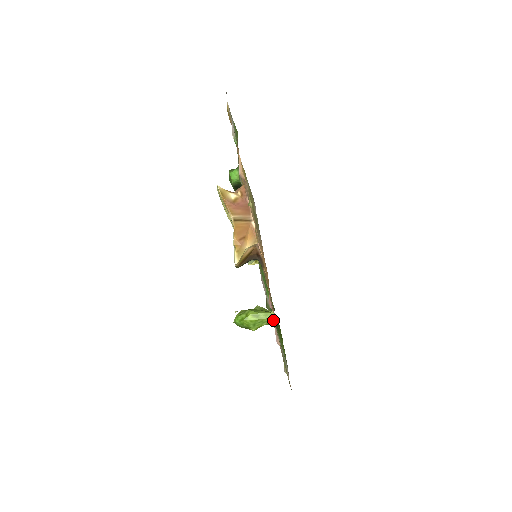
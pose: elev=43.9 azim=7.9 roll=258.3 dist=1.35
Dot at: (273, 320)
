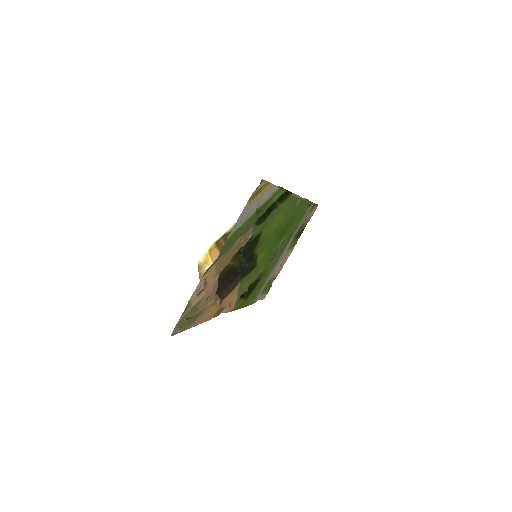
Dot at: occluded
